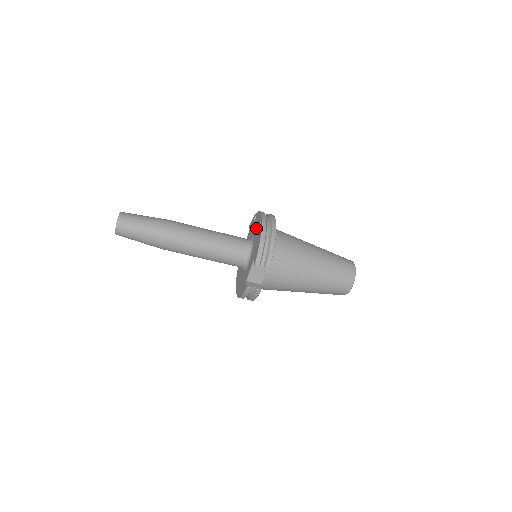
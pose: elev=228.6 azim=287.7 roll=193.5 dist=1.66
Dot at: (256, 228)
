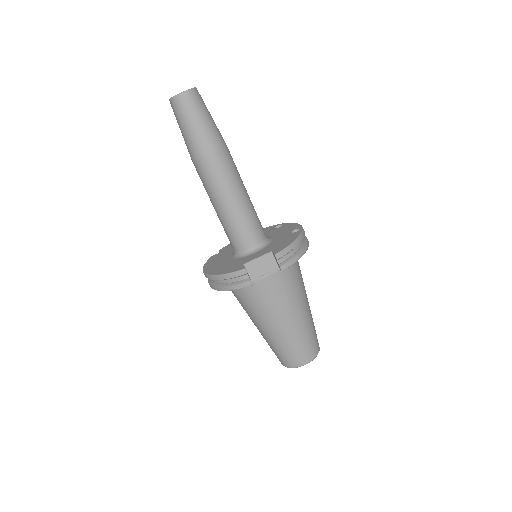
Dot at: (284, 231)
